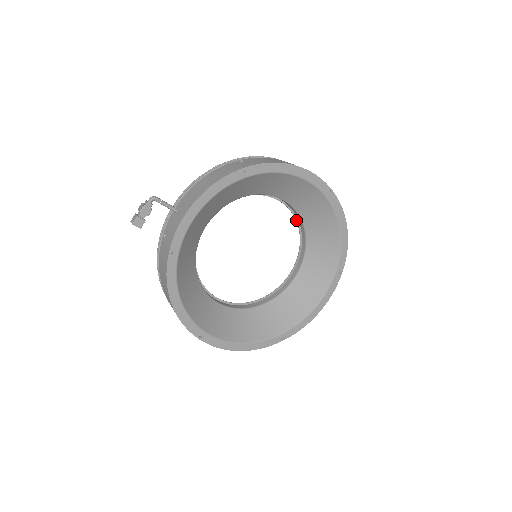
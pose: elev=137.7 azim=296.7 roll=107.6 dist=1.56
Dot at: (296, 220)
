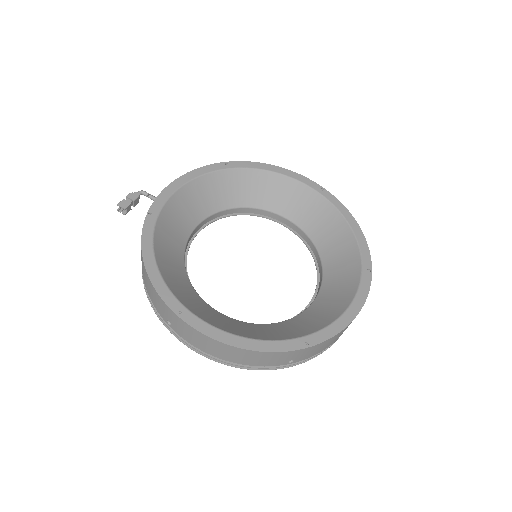
Dot at: (304, 243)
